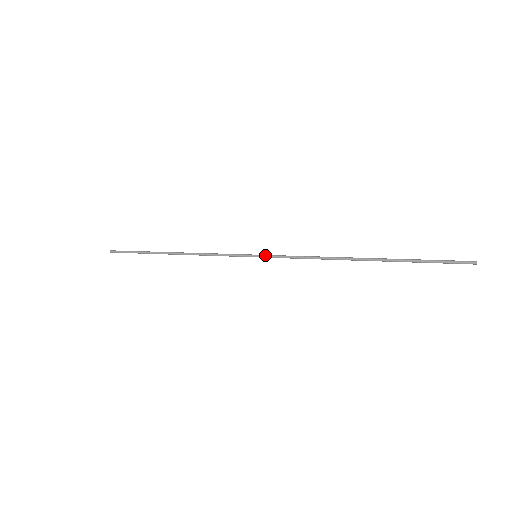
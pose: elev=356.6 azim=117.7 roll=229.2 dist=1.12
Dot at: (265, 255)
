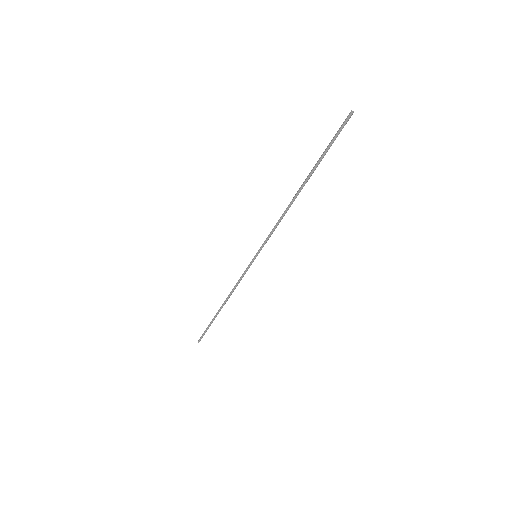
Dot at: (258, 250)
